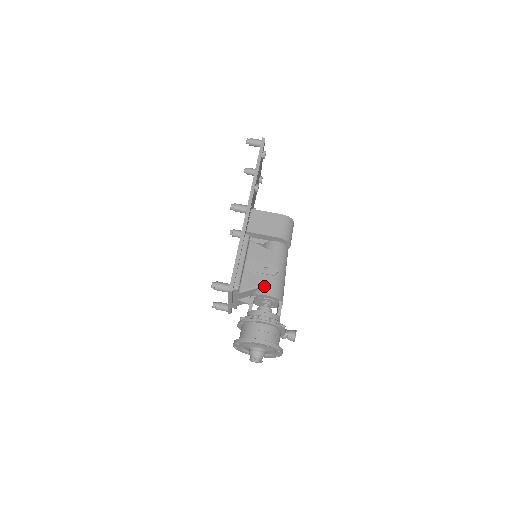
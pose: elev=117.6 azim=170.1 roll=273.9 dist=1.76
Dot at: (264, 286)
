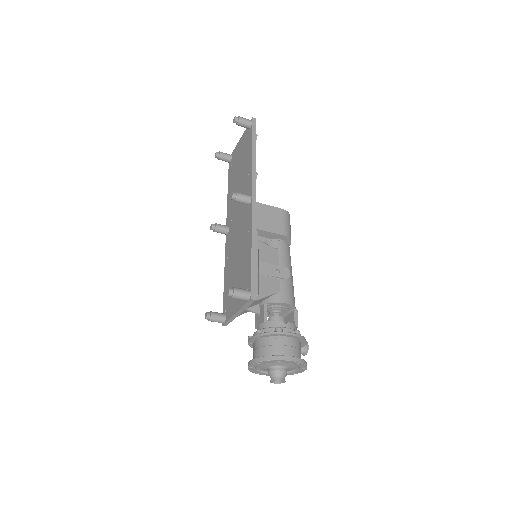
Dot at: (279, 292)
